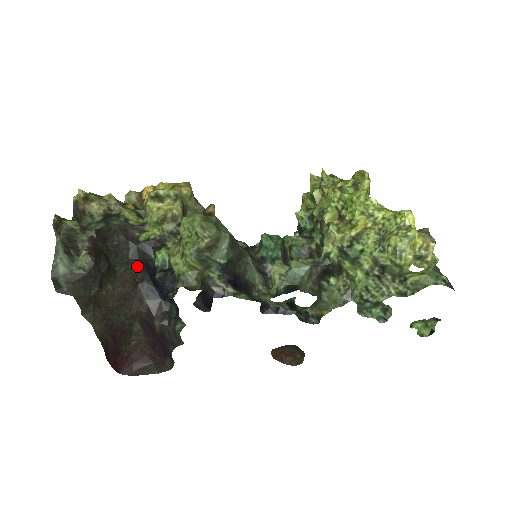
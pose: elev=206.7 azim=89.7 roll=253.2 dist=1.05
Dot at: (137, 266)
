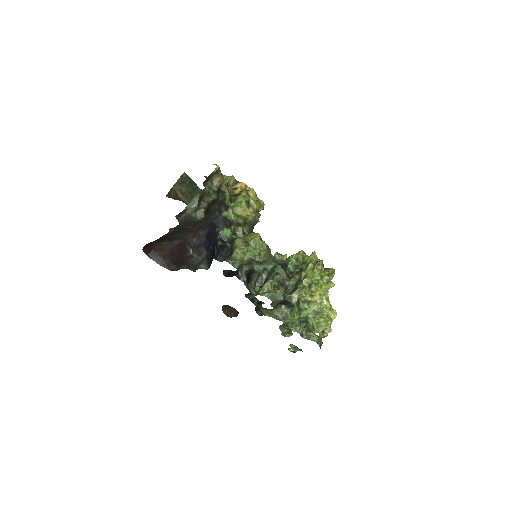
Dot at: (209, 223)
